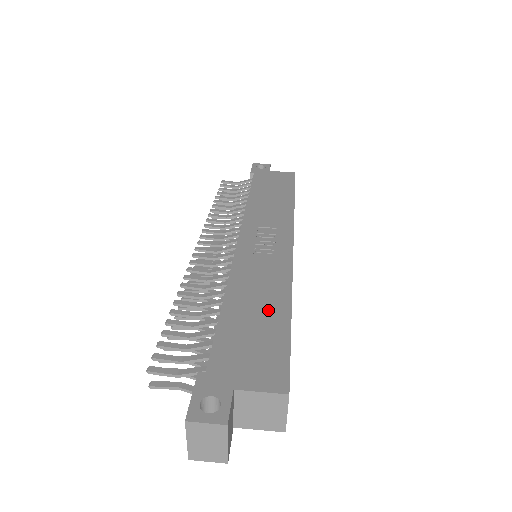
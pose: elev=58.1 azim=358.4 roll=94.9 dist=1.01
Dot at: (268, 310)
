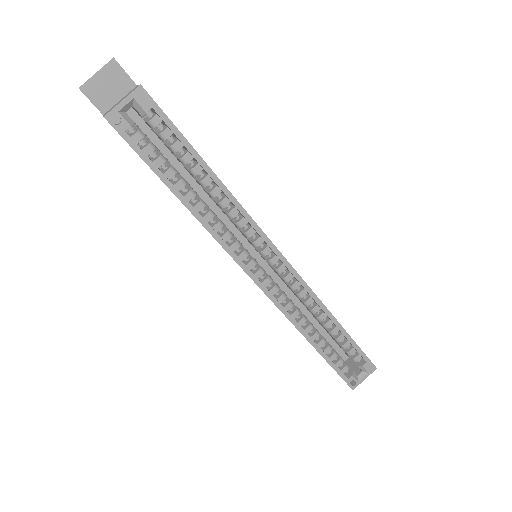
Dot at: occluded
